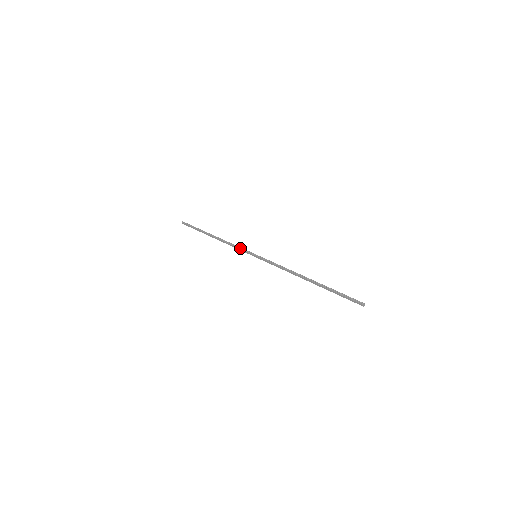
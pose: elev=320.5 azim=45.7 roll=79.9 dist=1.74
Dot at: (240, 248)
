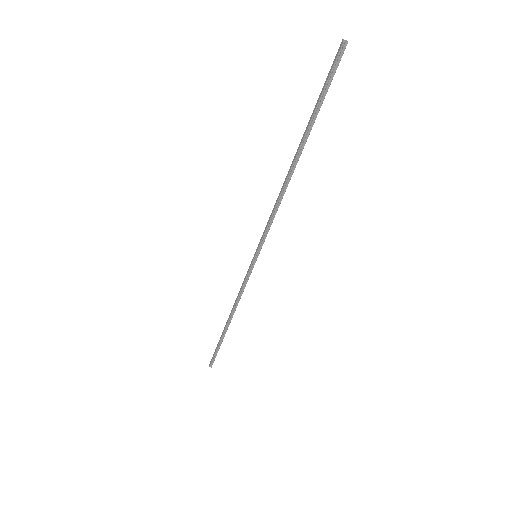
Dot at: (244, 279)
